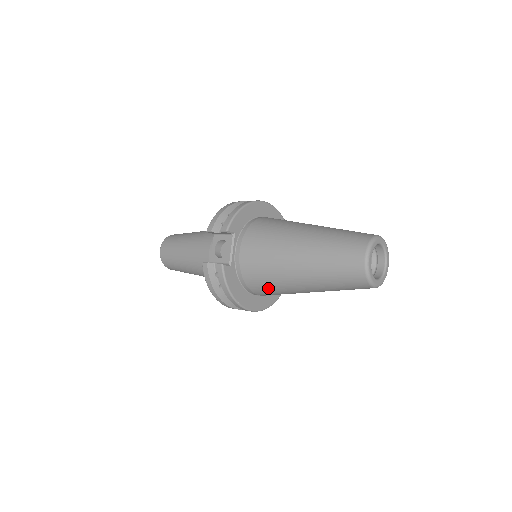
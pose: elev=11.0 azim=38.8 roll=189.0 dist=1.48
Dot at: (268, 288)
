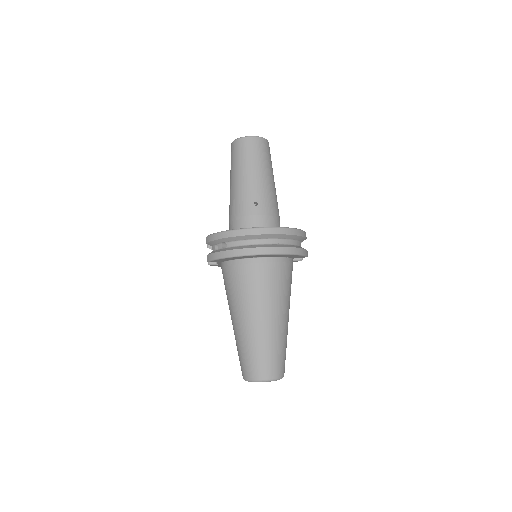
Dot at: occluded
